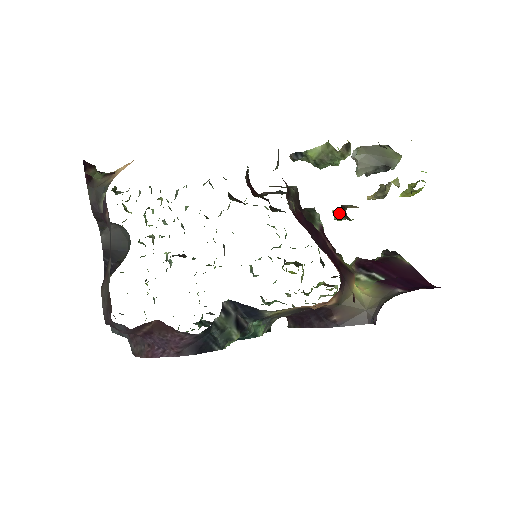
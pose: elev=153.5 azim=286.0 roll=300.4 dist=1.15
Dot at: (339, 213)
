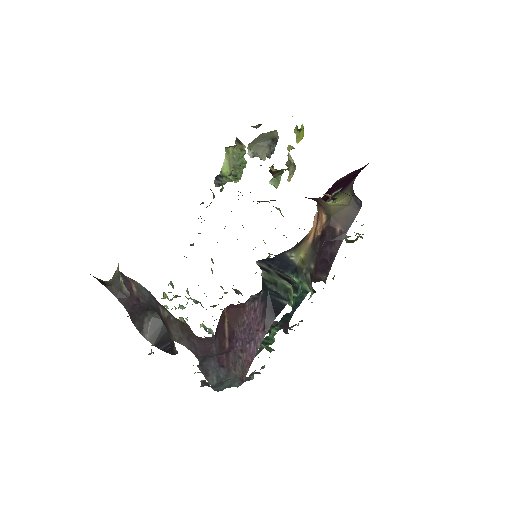
Dot at: (274, 178)
